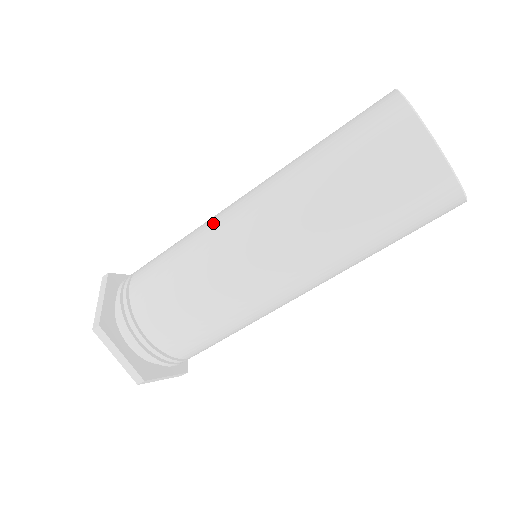
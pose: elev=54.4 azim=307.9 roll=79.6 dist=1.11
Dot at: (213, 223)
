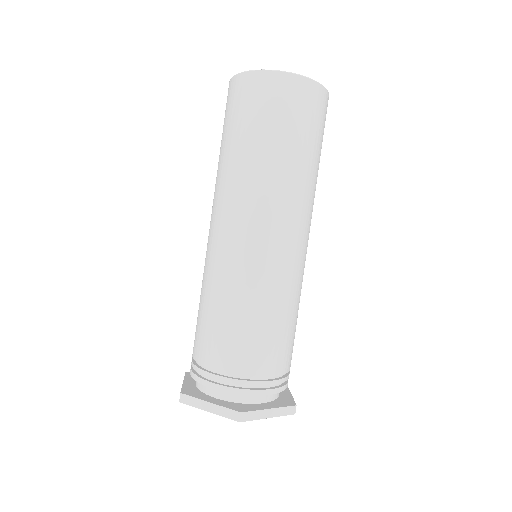
Dot at: (225, 260)
